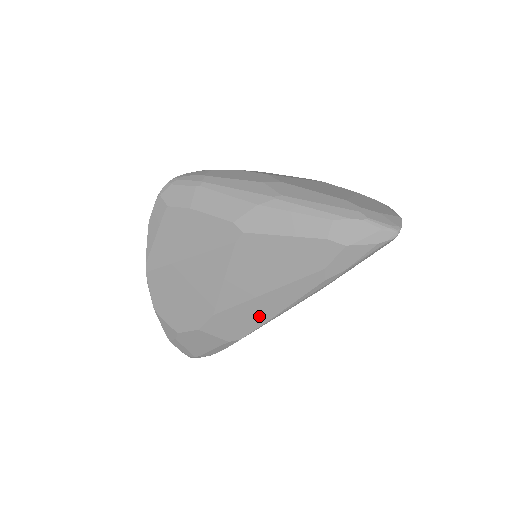
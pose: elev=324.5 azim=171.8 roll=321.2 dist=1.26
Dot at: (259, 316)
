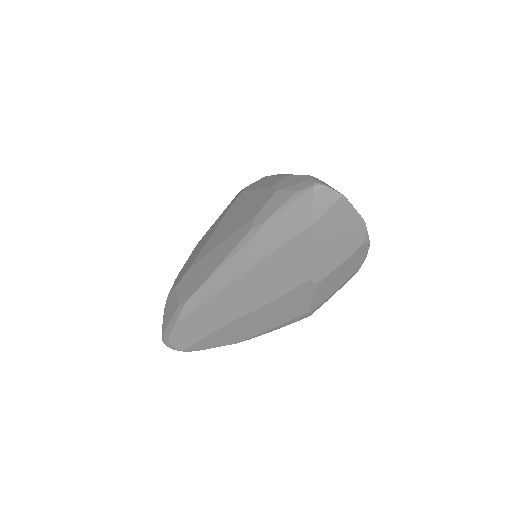
Dot at: (204, 274)
